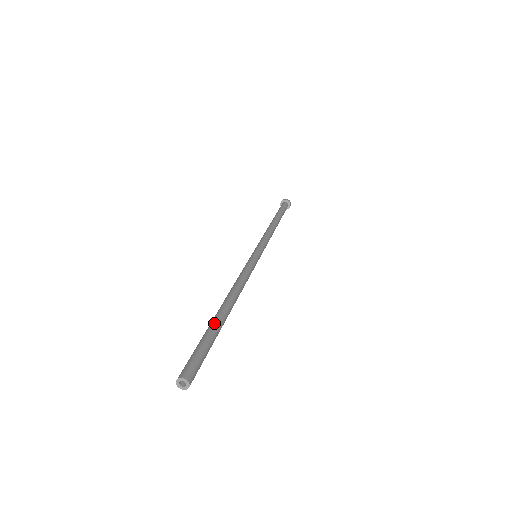
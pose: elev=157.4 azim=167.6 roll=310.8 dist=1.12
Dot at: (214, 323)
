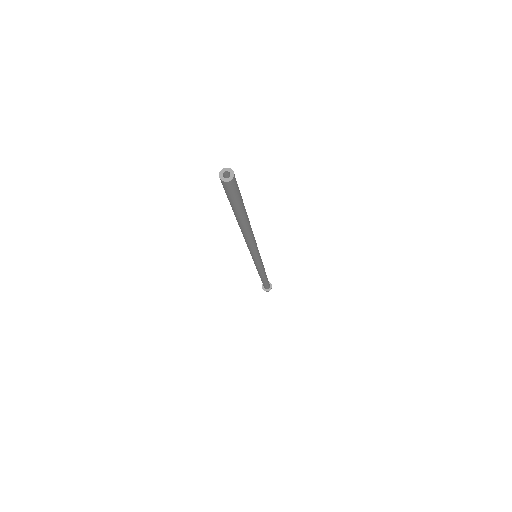
Dot at: occluded
